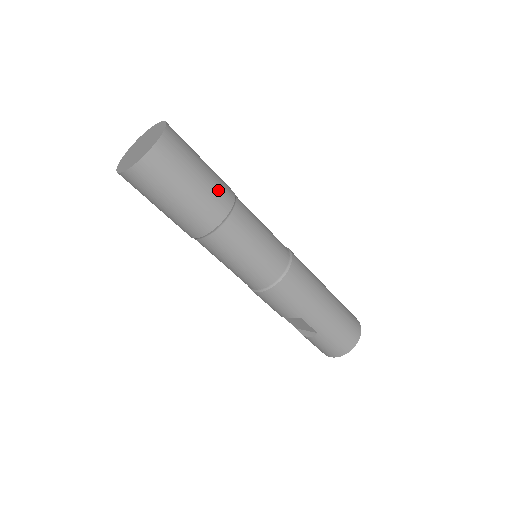
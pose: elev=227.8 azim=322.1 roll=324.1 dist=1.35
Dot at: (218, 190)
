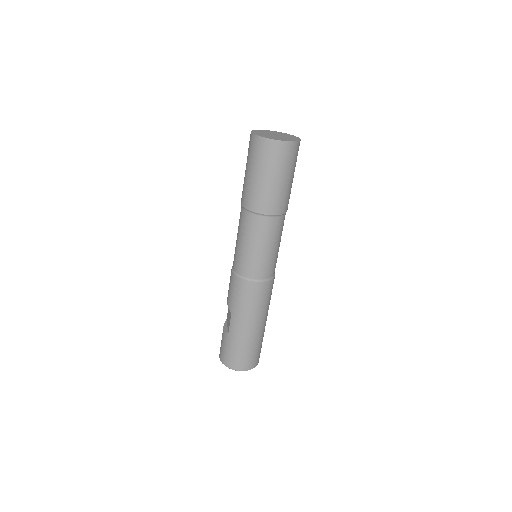
Dot at: (277, 199)
